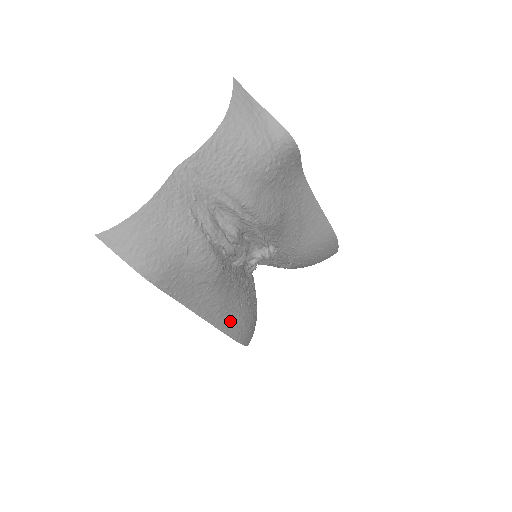
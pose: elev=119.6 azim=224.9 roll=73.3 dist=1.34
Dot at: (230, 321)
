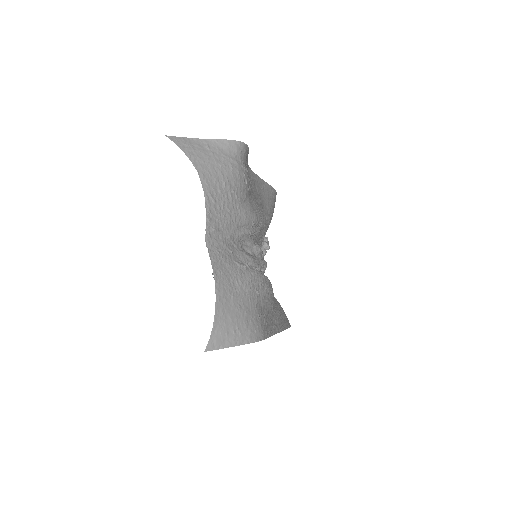
Dot at: (283, 317)
